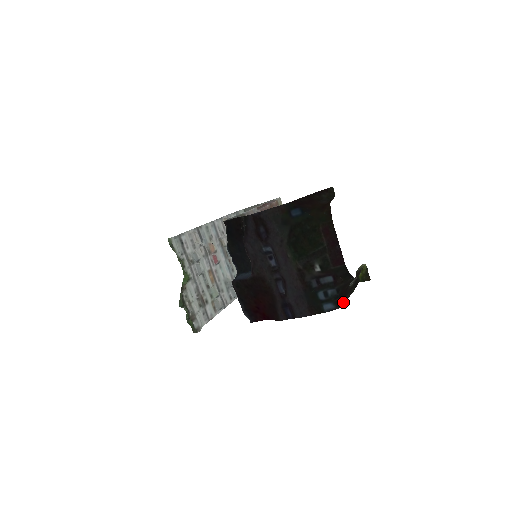
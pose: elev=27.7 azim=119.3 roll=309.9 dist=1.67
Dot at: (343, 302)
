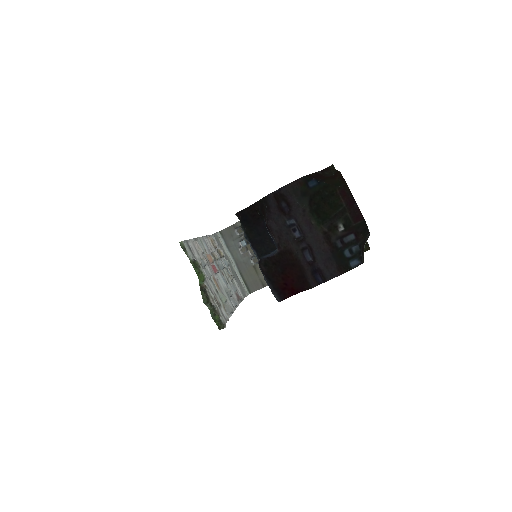
Dot at: occluded
